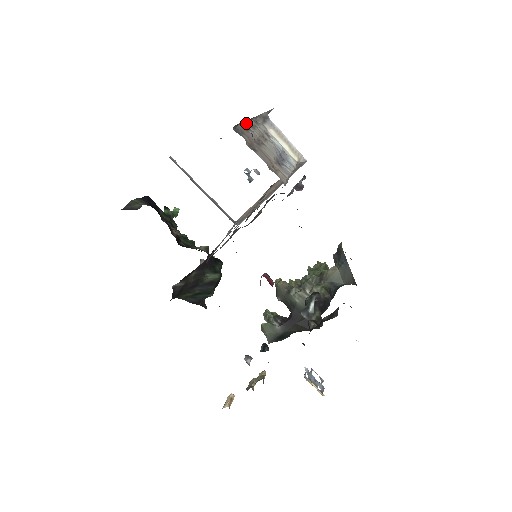
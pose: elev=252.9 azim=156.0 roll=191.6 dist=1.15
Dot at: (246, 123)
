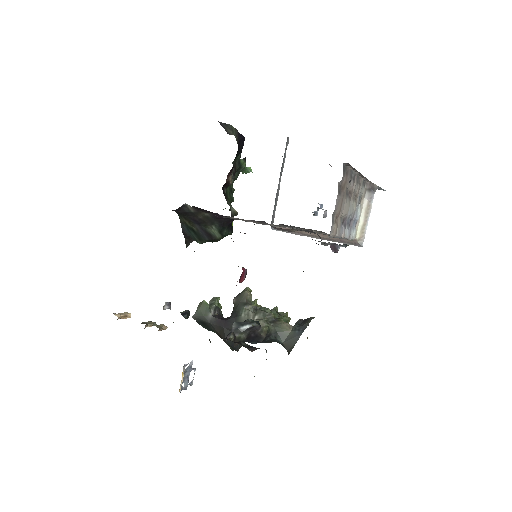
Dot at: (357, 173)
